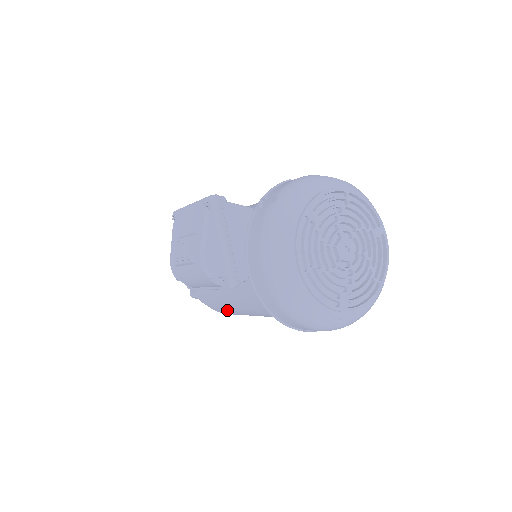
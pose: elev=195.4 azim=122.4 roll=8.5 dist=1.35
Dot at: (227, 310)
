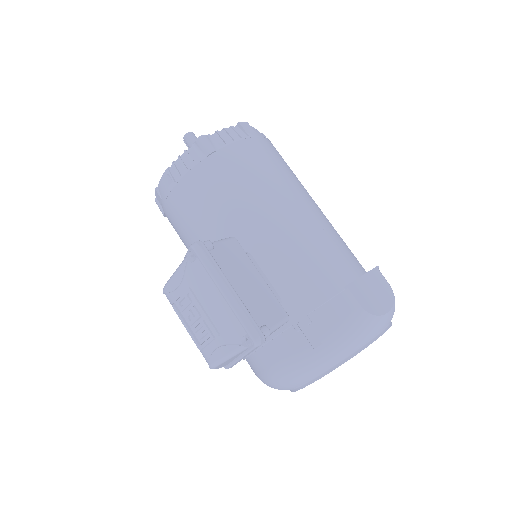
Dot at: occluded
